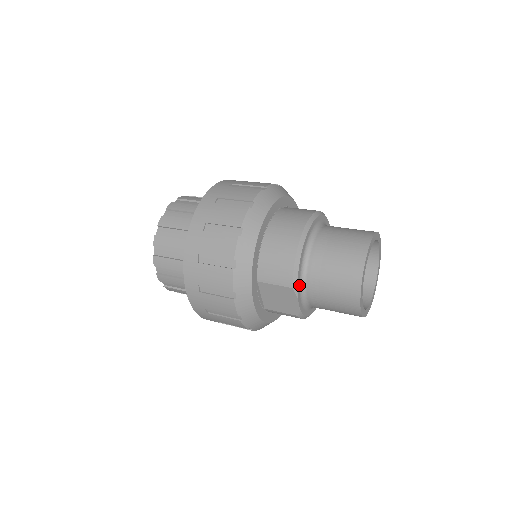
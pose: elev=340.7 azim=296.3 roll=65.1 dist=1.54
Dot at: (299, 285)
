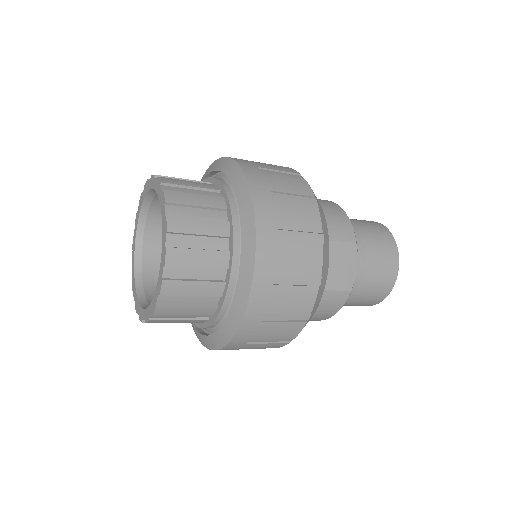
Dot at: occluded
